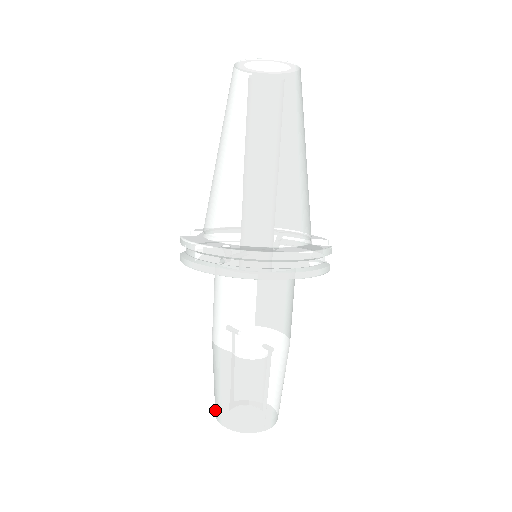
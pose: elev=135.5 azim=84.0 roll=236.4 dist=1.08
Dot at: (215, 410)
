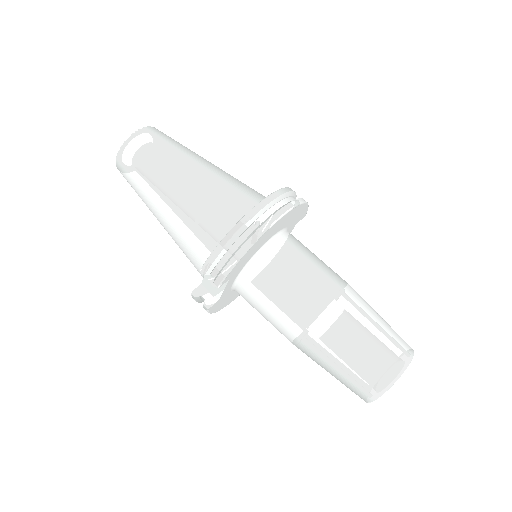
Dot at: (373, 388)
